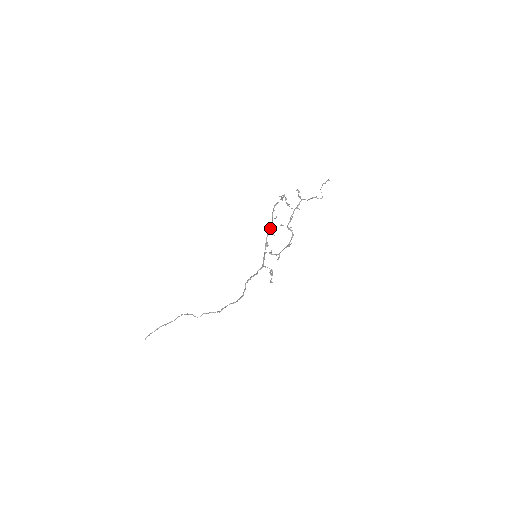
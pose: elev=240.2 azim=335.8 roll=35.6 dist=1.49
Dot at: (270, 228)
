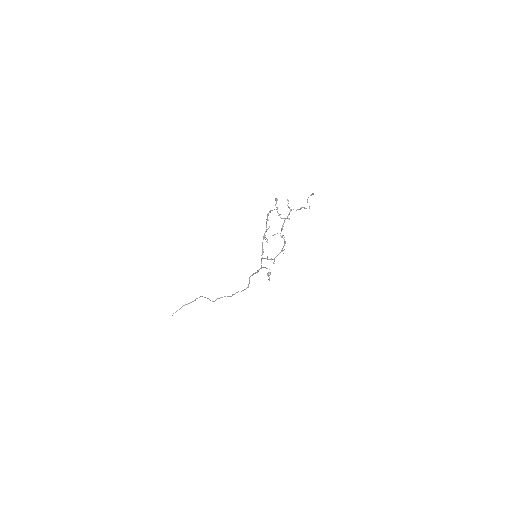
Dot at: (265, 237)
